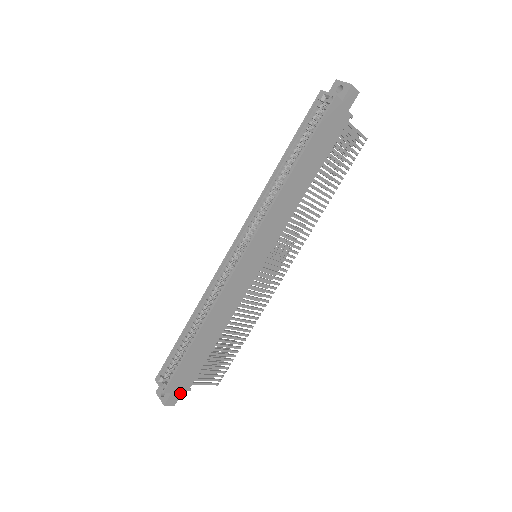
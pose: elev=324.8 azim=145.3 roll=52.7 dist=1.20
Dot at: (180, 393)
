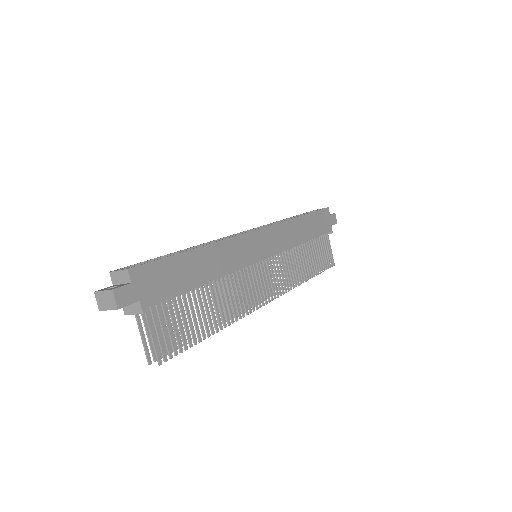
Dot at: (135, 299)
